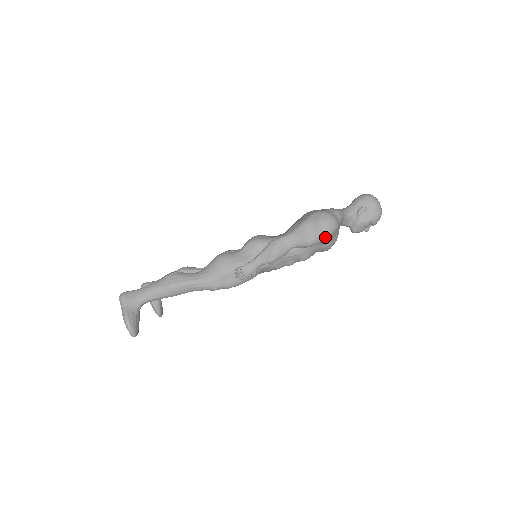
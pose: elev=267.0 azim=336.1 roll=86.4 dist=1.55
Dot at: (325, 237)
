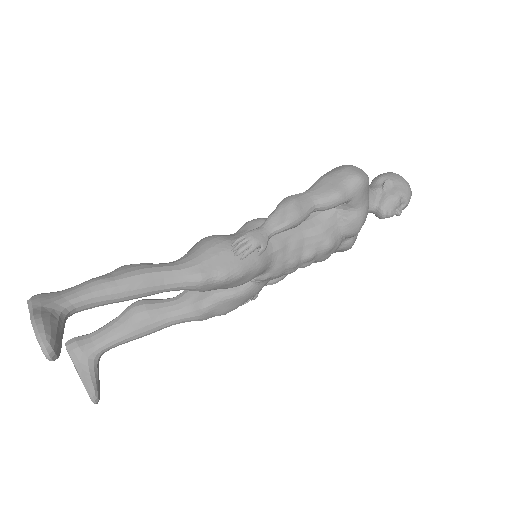
Dot at: (357, 187)
